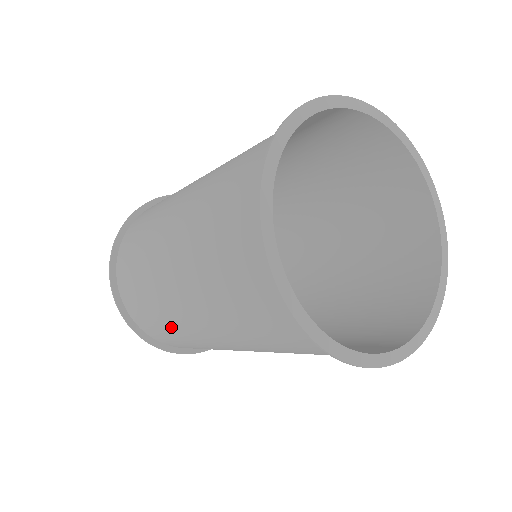
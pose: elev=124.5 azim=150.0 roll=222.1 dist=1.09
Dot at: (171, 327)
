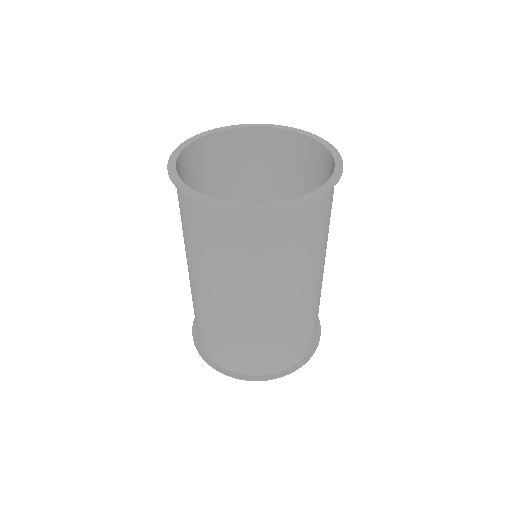
Dot at: (208, 323)
